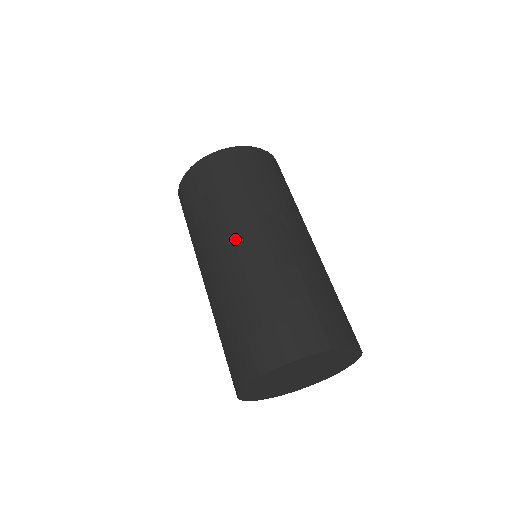
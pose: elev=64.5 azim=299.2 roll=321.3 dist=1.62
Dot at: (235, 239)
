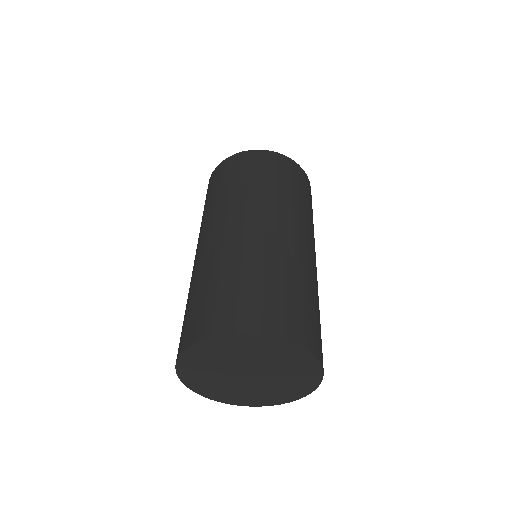
Dot at: (200, 239)
